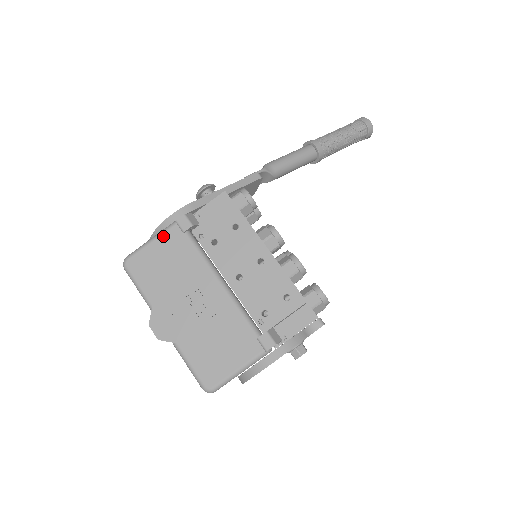
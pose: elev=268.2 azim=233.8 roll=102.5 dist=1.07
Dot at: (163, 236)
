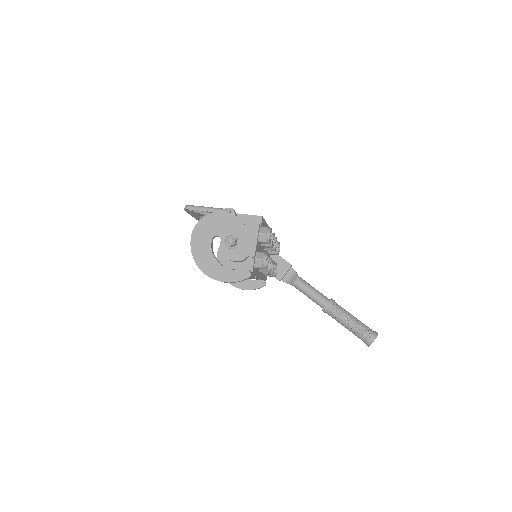
Dot at: occluded
